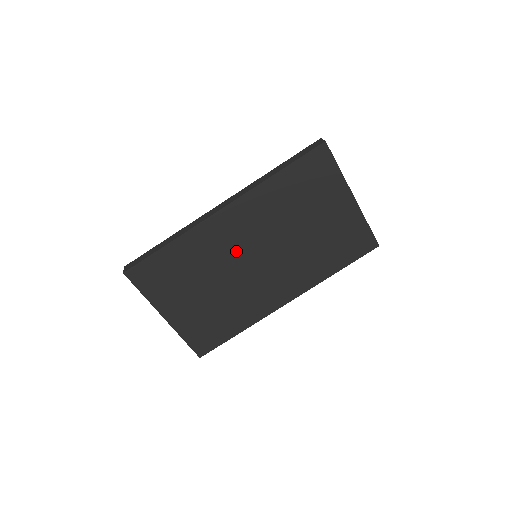
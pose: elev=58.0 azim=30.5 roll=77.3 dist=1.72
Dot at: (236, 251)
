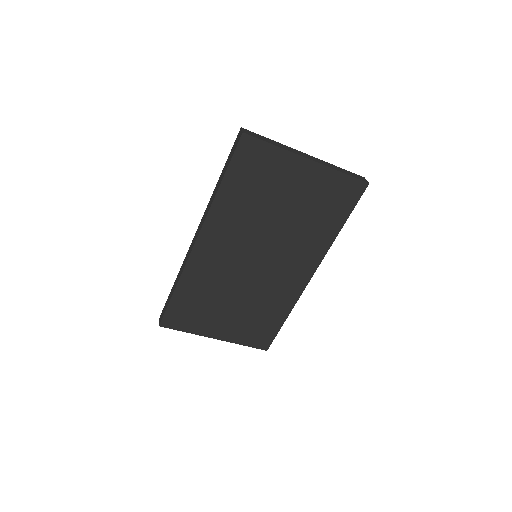
Dot at: (234, 264)
